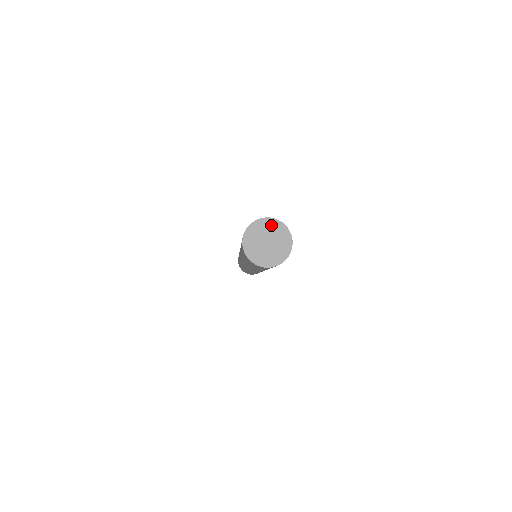
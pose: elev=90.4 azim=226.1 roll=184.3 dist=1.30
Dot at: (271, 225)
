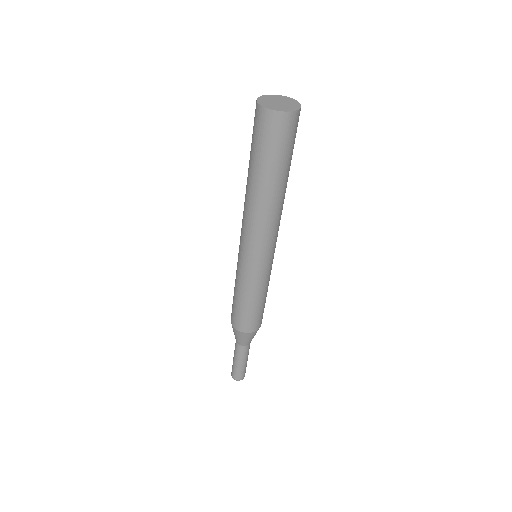
Dot at: (272, 97)
